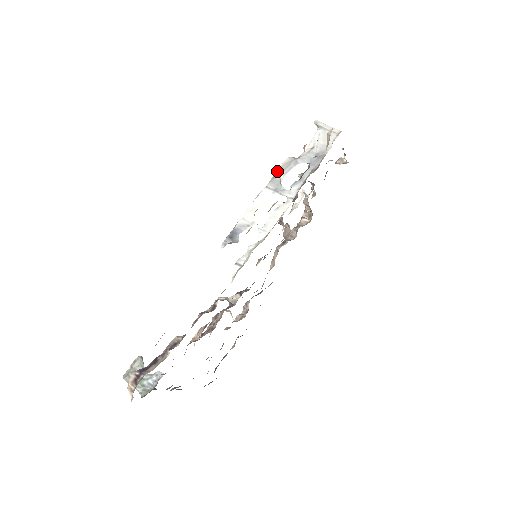
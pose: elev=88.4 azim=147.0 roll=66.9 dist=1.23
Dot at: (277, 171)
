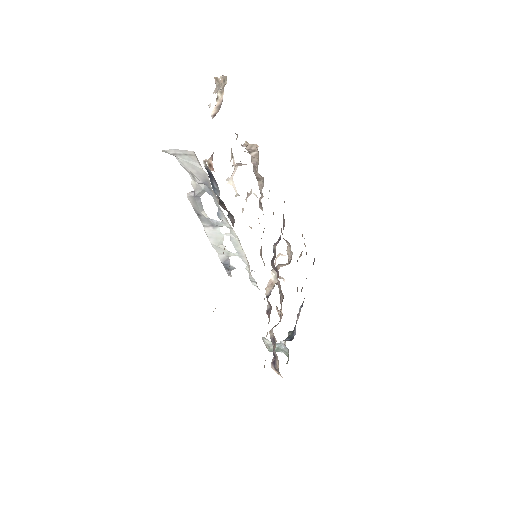
Dot at: occluded
